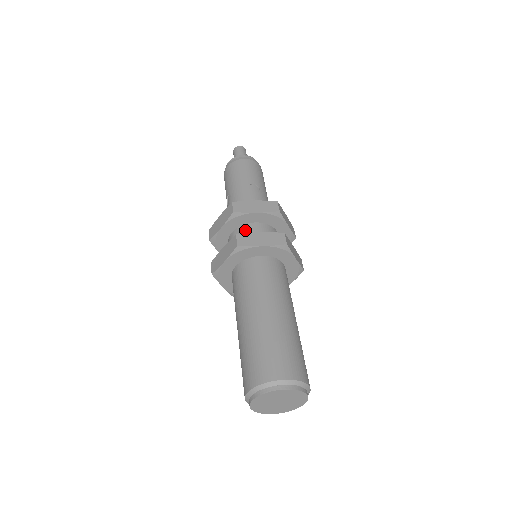
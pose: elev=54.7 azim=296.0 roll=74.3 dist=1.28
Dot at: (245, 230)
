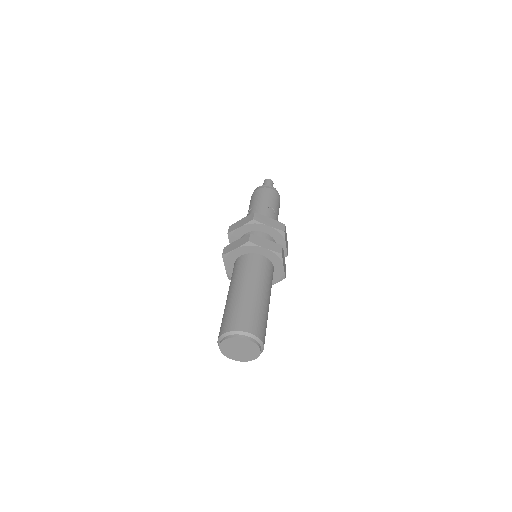
Dot at: (256, 235)
